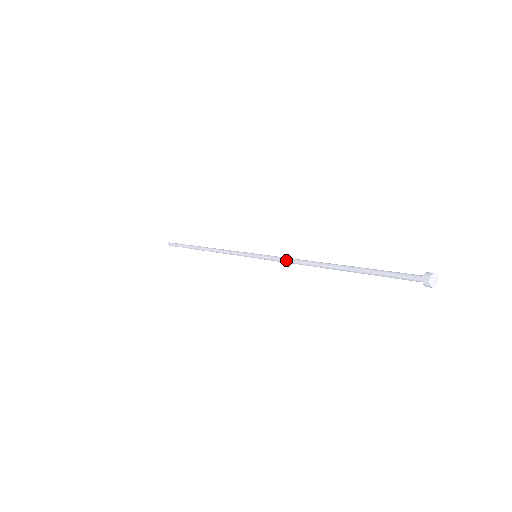
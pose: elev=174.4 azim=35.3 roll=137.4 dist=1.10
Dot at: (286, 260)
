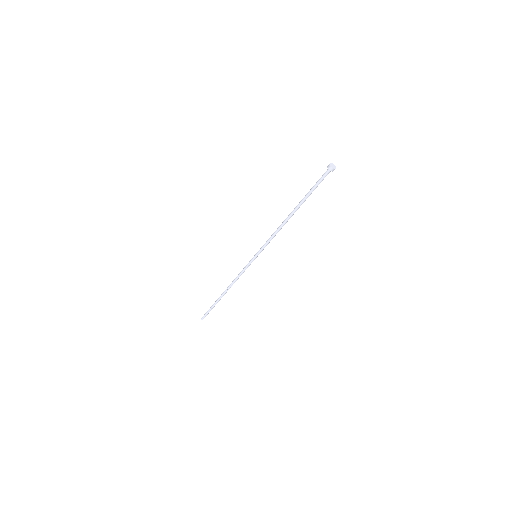
Dot at: (271, 235)
